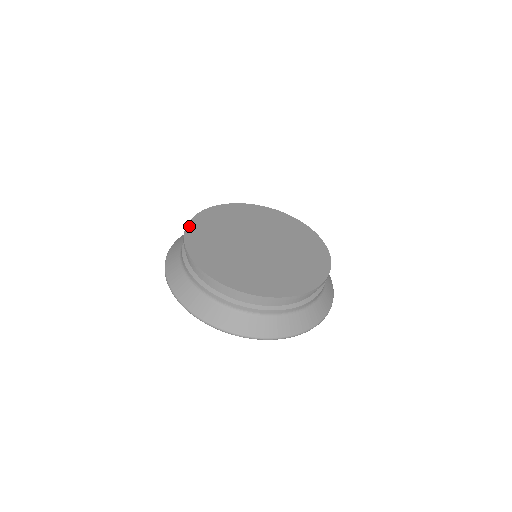
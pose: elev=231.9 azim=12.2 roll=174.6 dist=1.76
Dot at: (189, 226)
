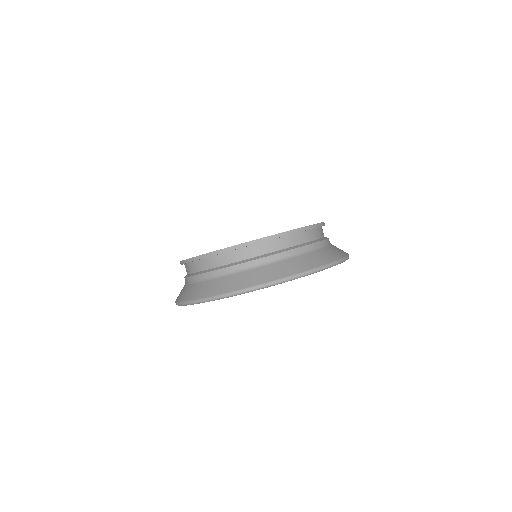
Dot at: occluded
